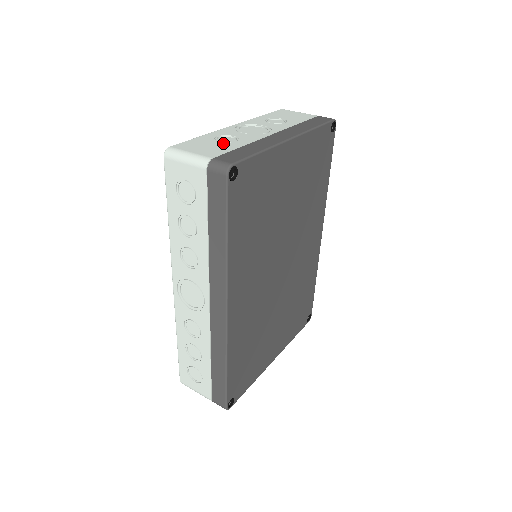
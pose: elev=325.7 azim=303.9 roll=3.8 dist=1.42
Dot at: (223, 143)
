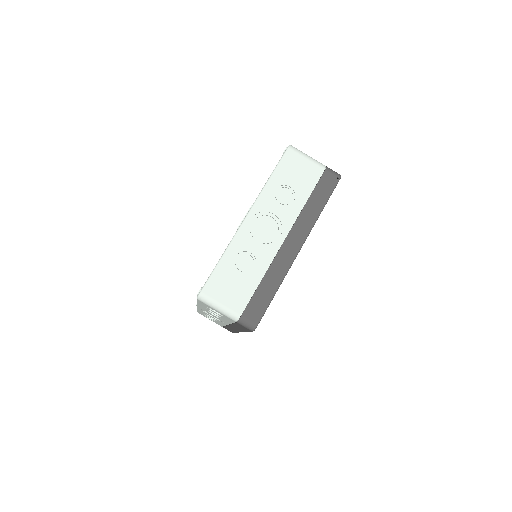
Dot at: (244, 276)
